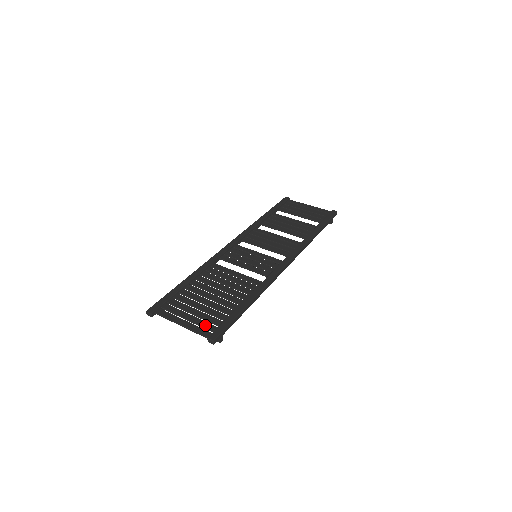
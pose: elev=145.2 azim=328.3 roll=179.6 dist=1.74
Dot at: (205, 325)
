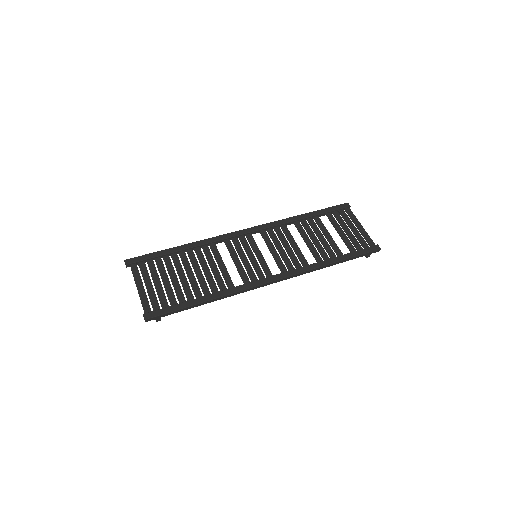
Dot at: (153, 301)
